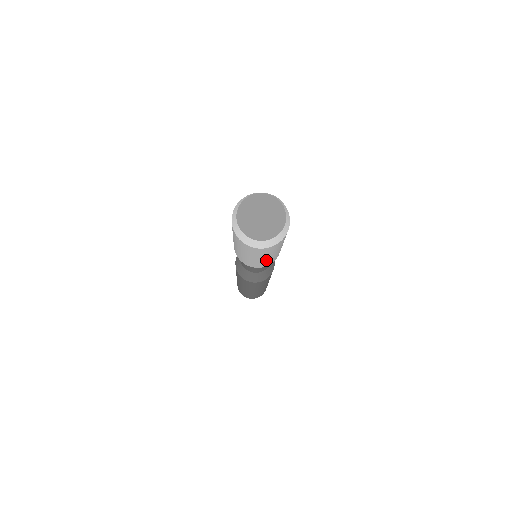
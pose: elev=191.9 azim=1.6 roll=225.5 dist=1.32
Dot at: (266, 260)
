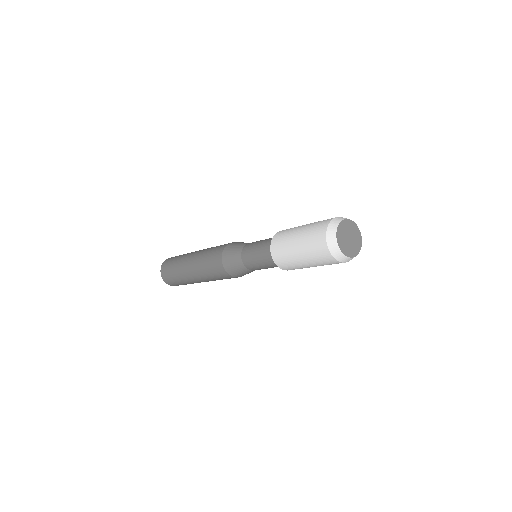
Dot at: occluded
